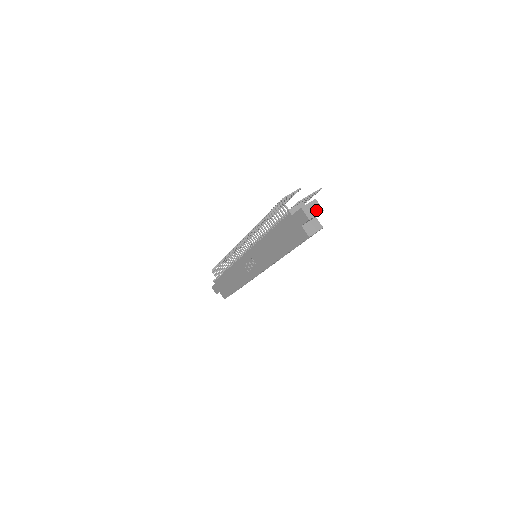
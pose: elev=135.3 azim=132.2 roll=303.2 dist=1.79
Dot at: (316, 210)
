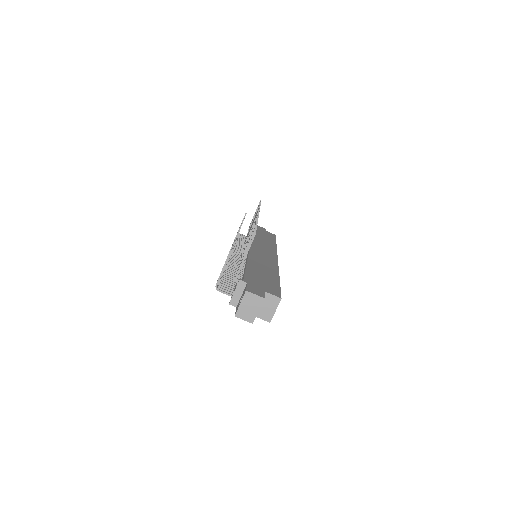
Dot at: (254, 305)
